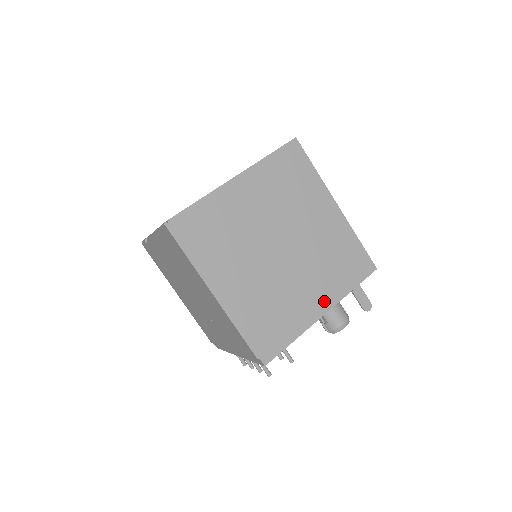
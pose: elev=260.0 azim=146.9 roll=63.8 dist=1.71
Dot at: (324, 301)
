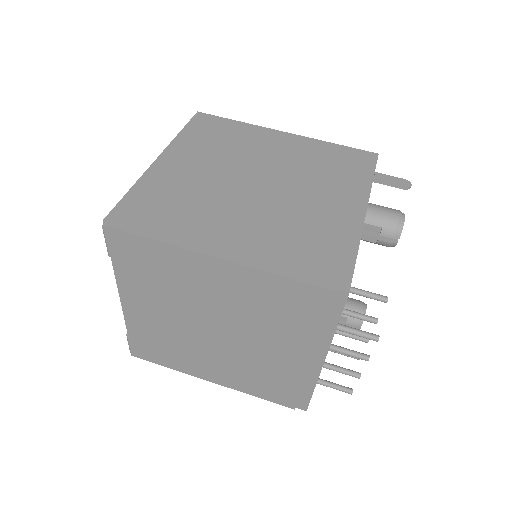
Dot at: (353, 201)
